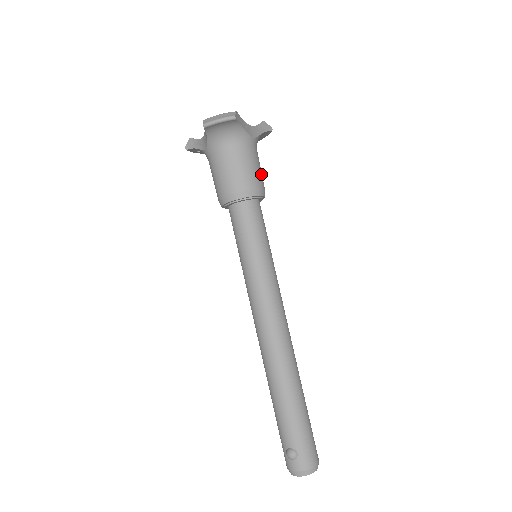
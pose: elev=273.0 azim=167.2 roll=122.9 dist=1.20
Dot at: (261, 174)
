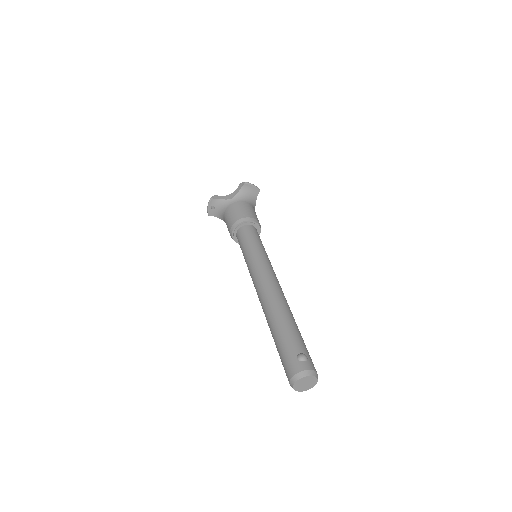
Dot at: occluded
